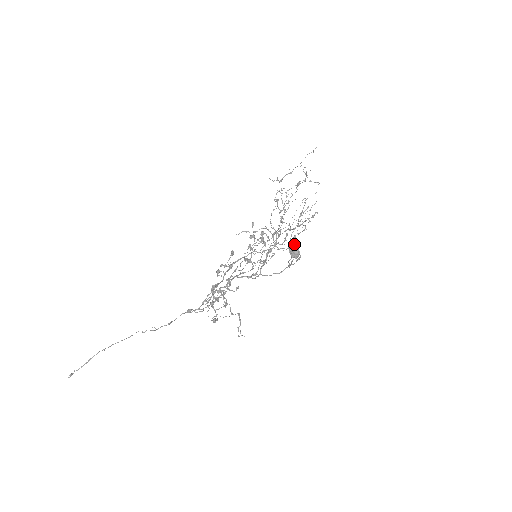
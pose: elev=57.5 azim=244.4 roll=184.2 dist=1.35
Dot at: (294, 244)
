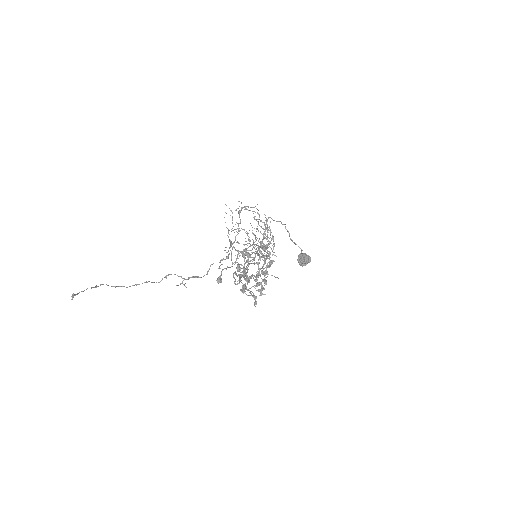
Dot at: (297, 259)
